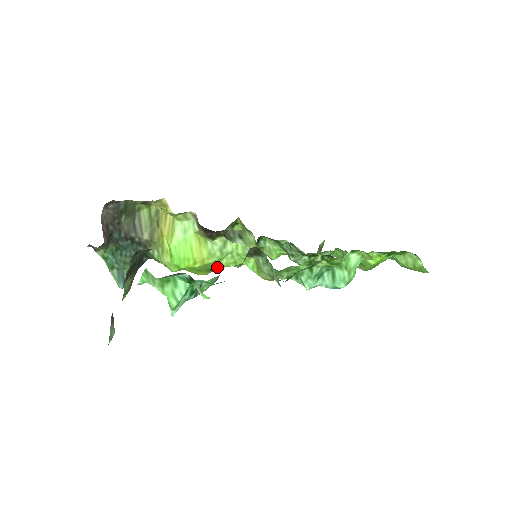
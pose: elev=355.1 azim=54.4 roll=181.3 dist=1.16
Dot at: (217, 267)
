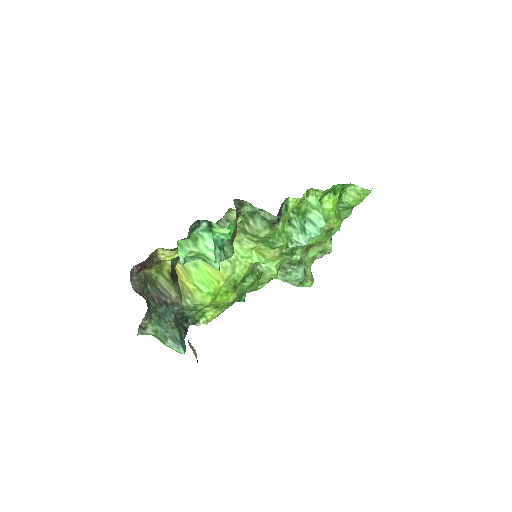
Dot at: (237, 281)
